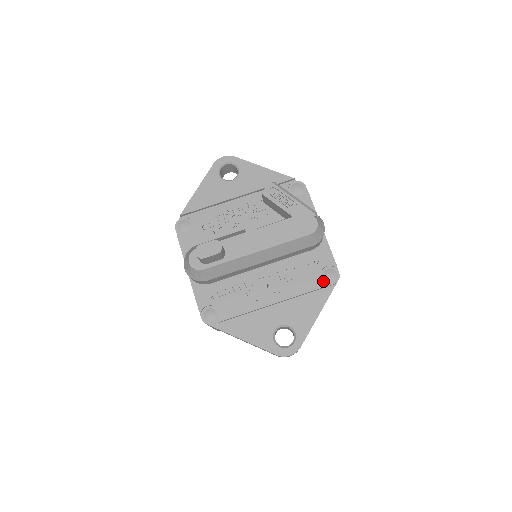
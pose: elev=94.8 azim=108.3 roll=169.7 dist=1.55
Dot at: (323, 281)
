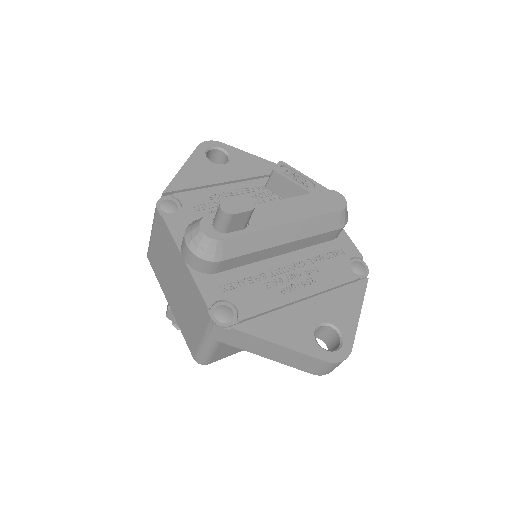
Dot at: (354, 273)
